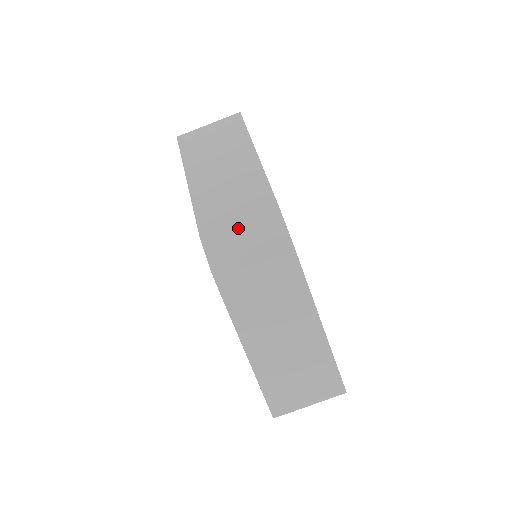
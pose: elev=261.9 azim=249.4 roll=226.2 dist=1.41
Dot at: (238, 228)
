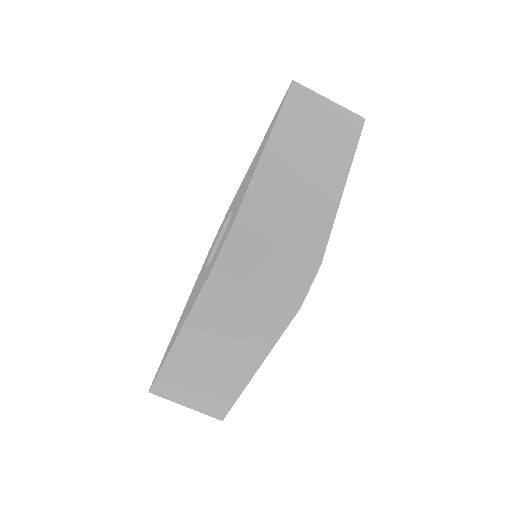
Dot at: (272, 248)
